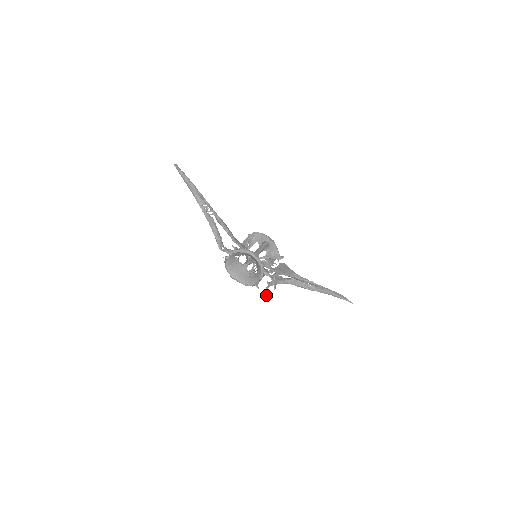
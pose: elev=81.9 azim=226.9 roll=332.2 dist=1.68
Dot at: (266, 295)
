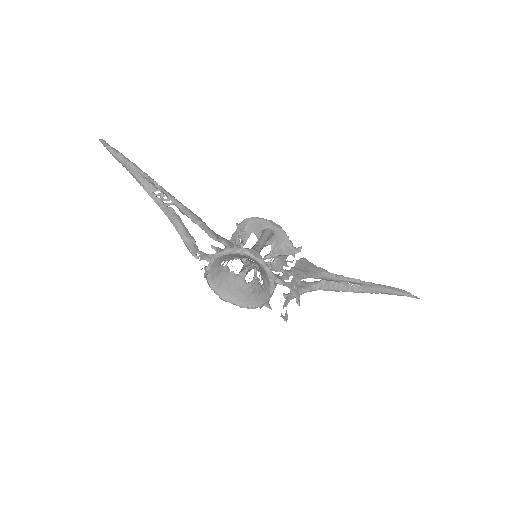
Dot at: (286, 318)
